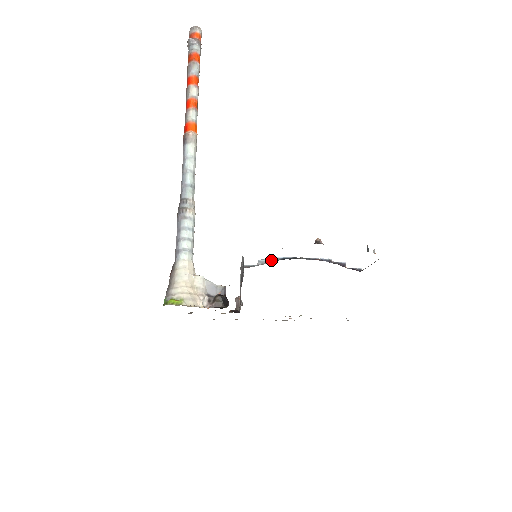
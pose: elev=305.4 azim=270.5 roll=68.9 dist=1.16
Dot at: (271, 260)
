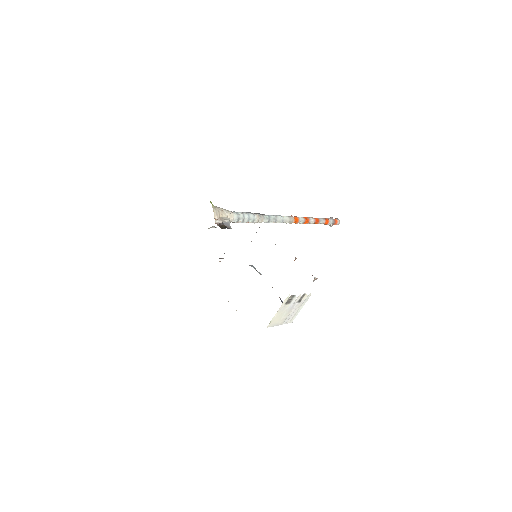
Dot at: occluded
